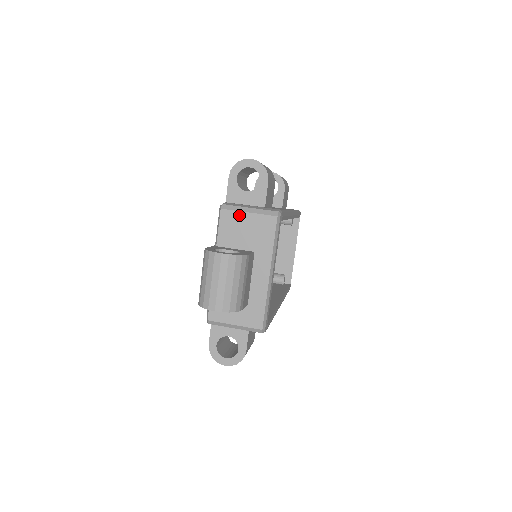
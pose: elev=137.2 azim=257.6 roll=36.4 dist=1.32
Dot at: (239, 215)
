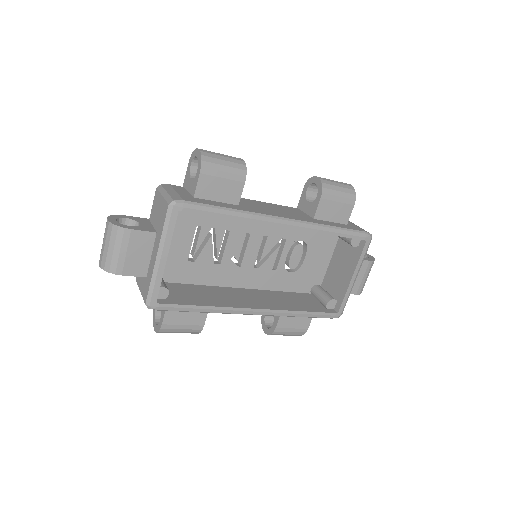
Dot at: (159, 196)
